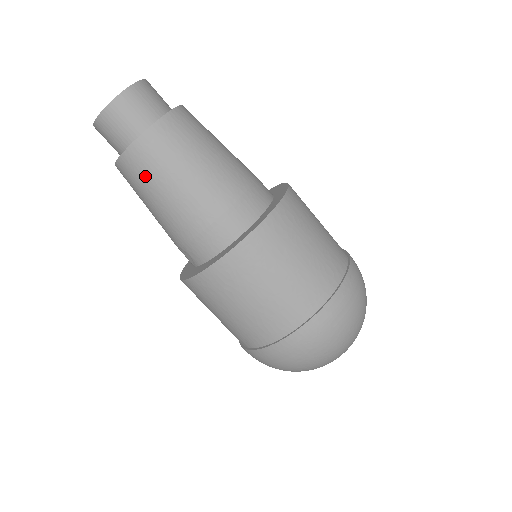
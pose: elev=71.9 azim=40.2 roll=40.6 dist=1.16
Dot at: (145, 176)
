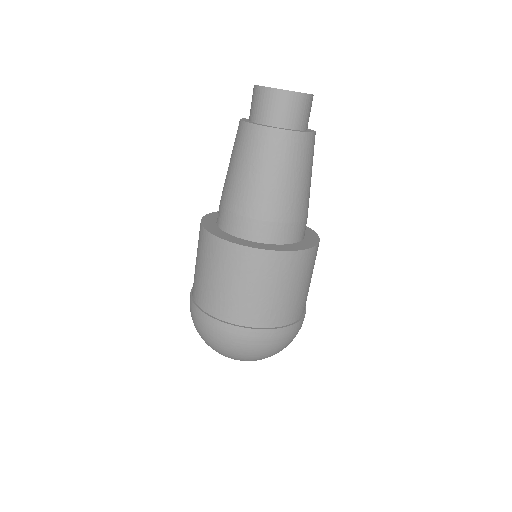
Dot at: (241, 148)
